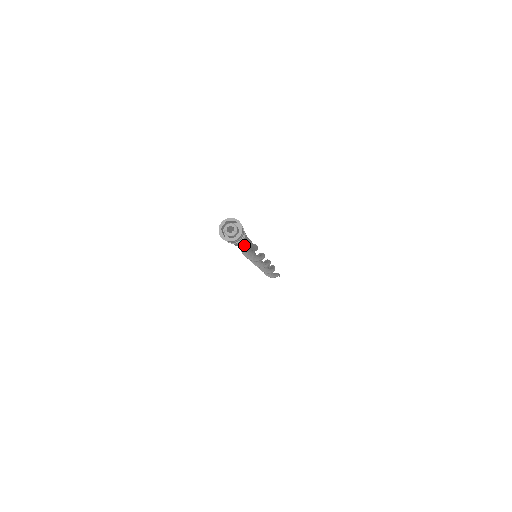
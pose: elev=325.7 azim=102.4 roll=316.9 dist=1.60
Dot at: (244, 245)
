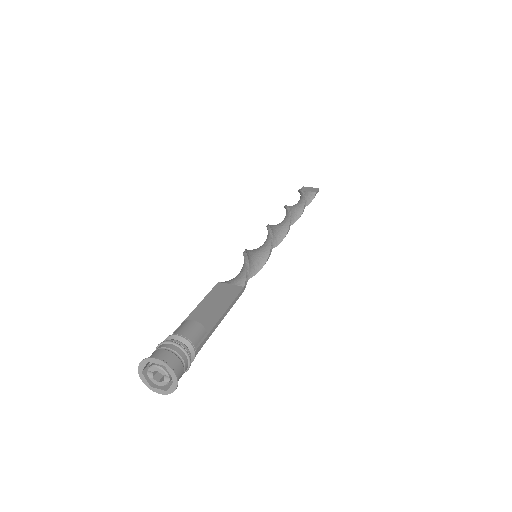
Dot at: (215, 308)
